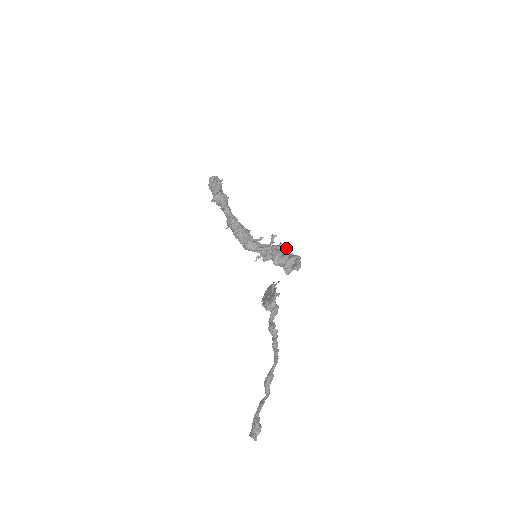
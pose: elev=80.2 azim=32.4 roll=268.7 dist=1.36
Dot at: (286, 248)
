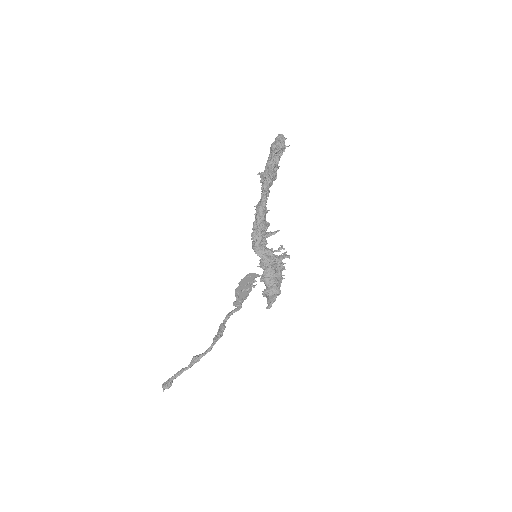
Dot at: occluded
